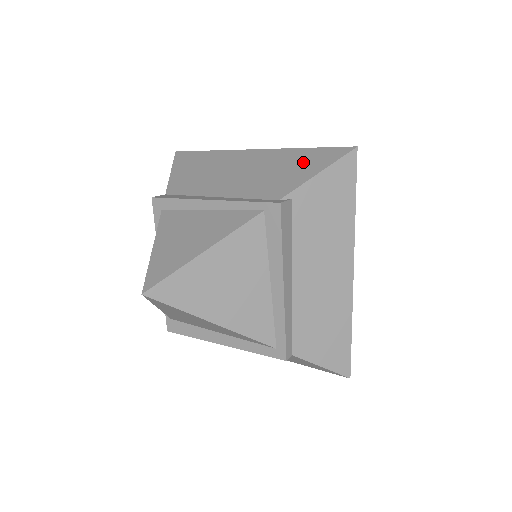
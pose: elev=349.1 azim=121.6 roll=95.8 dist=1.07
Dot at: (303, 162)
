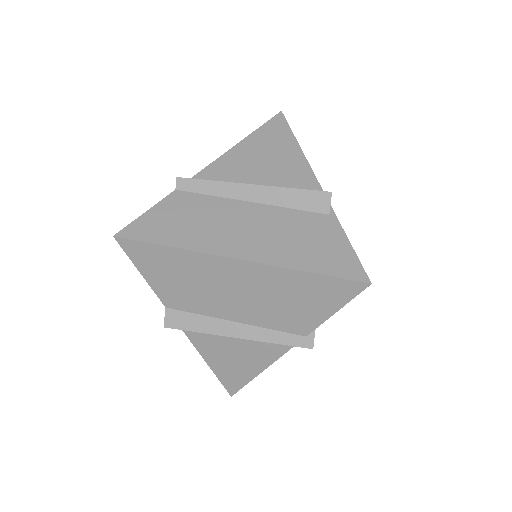
Dot at: (313, 295)
